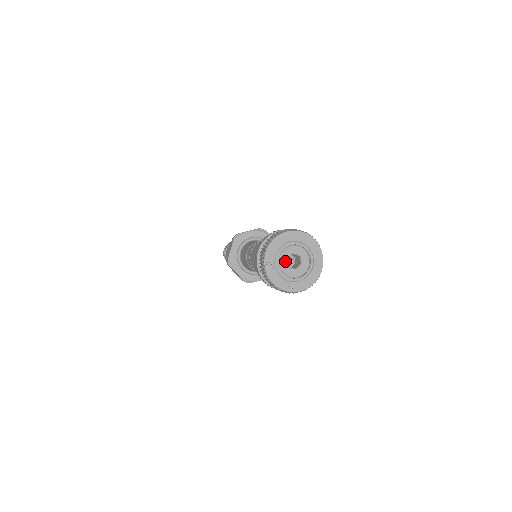
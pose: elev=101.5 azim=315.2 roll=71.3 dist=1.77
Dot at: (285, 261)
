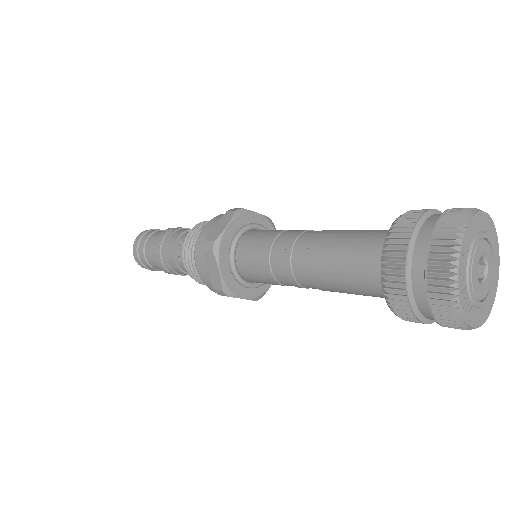
Dot at: (477, 261)
